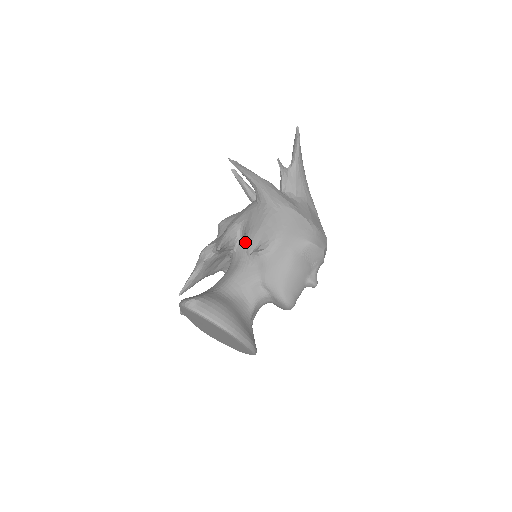
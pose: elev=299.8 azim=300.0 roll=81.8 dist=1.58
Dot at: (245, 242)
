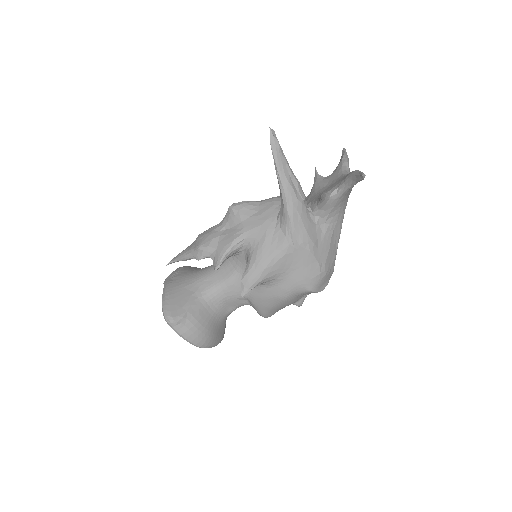
Dot at: (244, 278)
